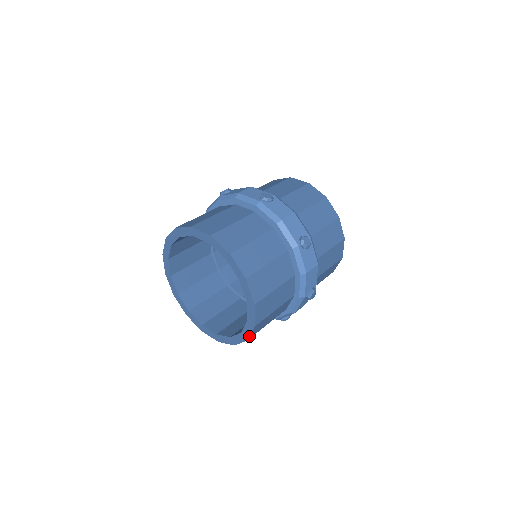
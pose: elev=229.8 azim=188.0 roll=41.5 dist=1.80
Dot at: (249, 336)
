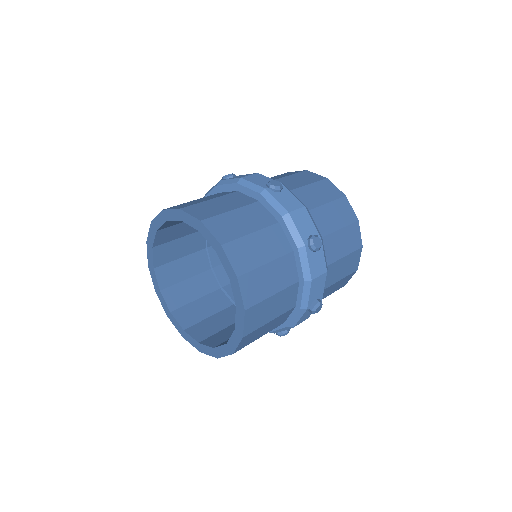
Dot at: (242, 301)
